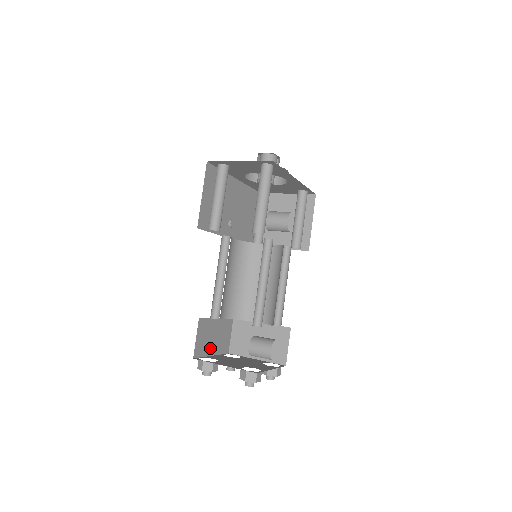
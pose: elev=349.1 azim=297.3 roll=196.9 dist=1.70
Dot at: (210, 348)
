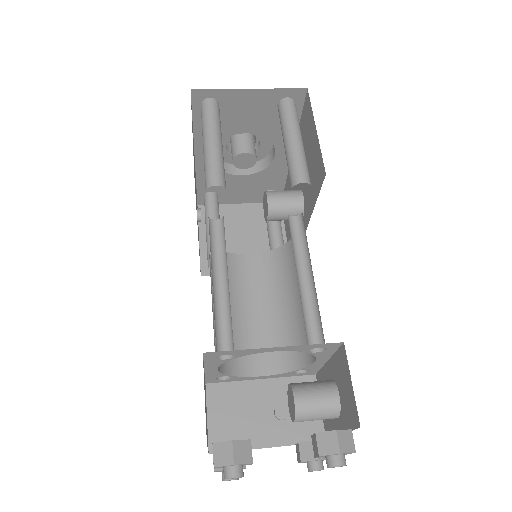
Dot at: occluded
